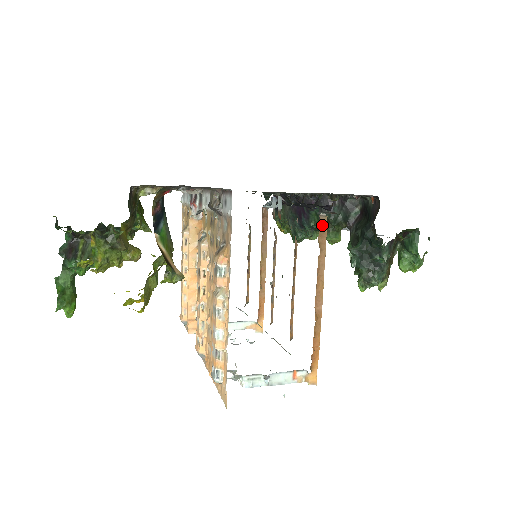
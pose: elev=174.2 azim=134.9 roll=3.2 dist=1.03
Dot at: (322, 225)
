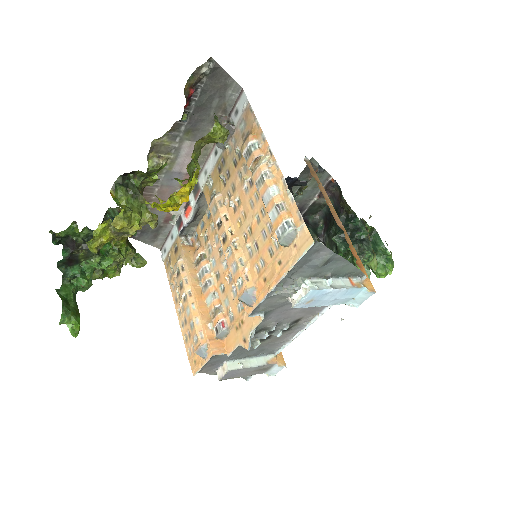
Dot at: (309, 167)
